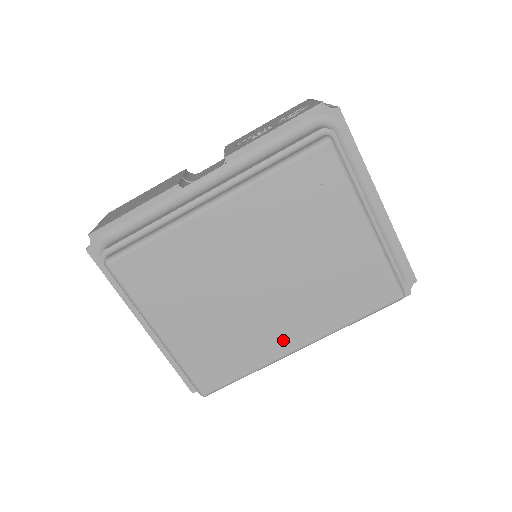
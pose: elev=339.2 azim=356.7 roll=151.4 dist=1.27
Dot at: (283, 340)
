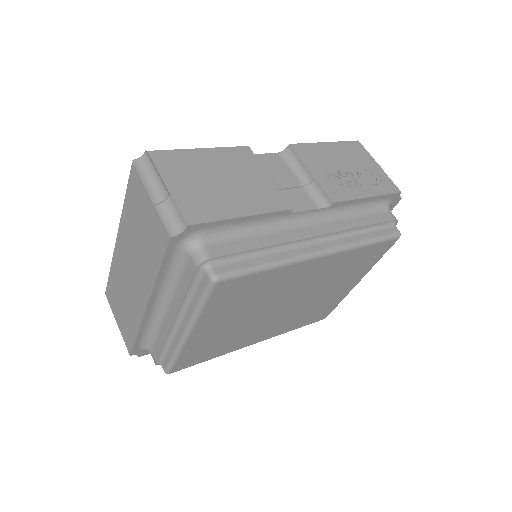
Dot at: (255, 339)
